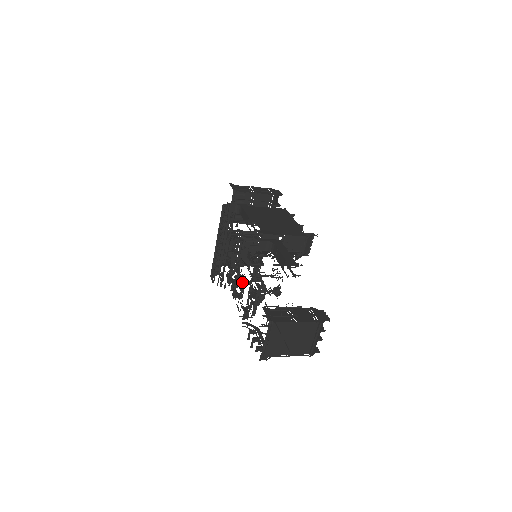
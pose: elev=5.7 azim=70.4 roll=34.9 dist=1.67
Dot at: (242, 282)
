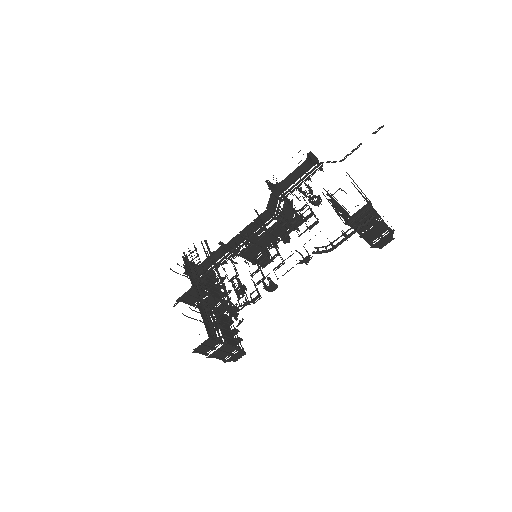
Dot at: occluded
